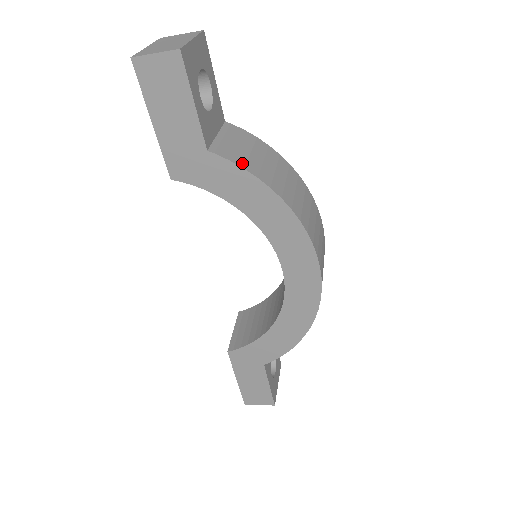
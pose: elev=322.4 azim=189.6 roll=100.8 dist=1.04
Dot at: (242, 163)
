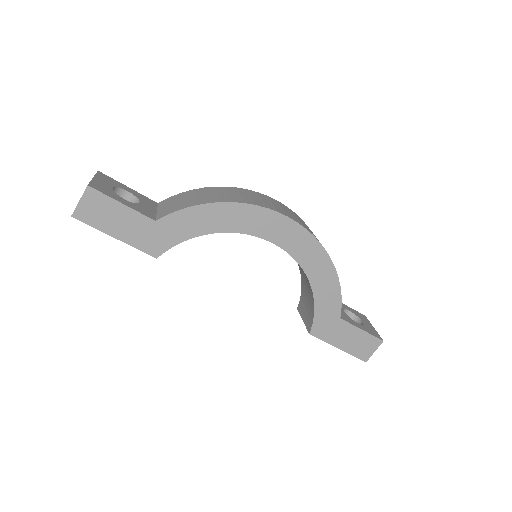
Dot at: (180, 208)
